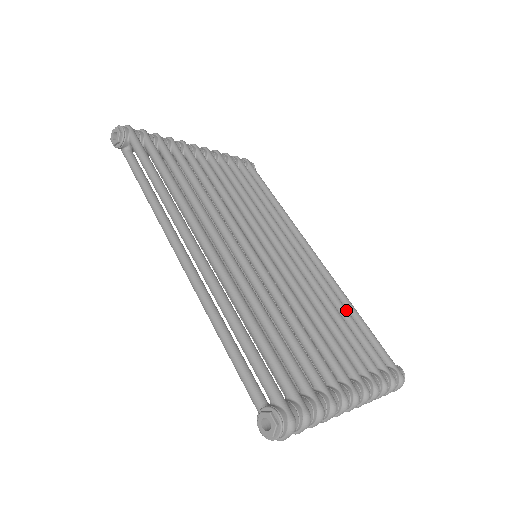
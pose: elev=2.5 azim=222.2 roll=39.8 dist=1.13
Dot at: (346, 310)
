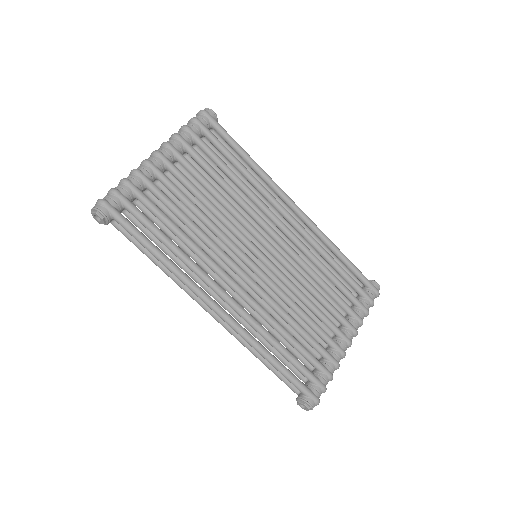
Dot at: (333, 261)
